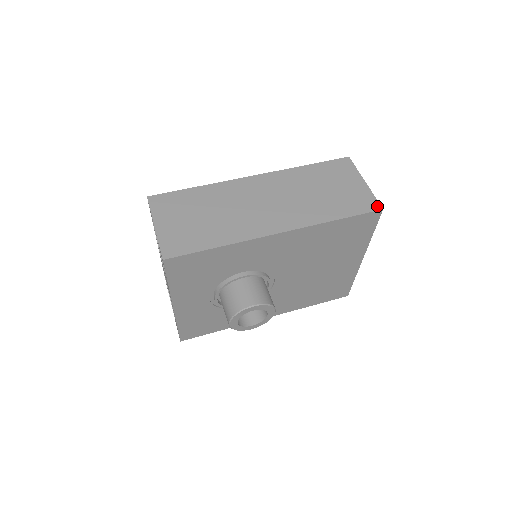
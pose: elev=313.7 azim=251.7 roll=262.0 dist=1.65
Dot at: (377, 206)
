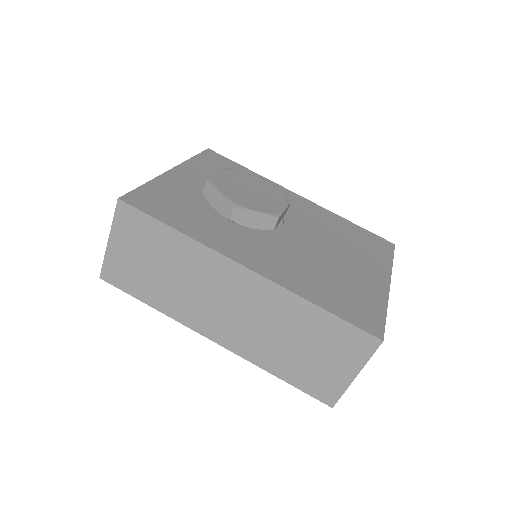
Dot at: (331, 402)
